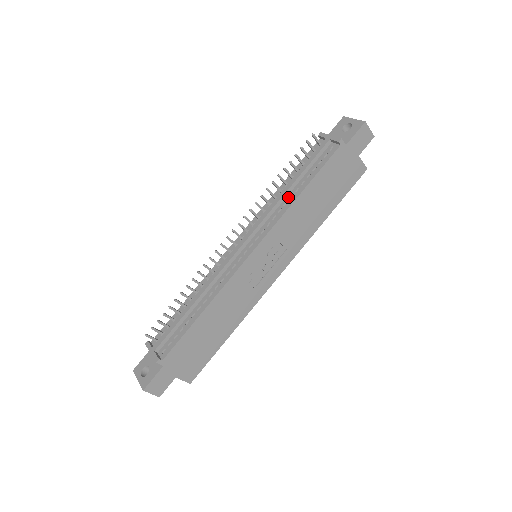
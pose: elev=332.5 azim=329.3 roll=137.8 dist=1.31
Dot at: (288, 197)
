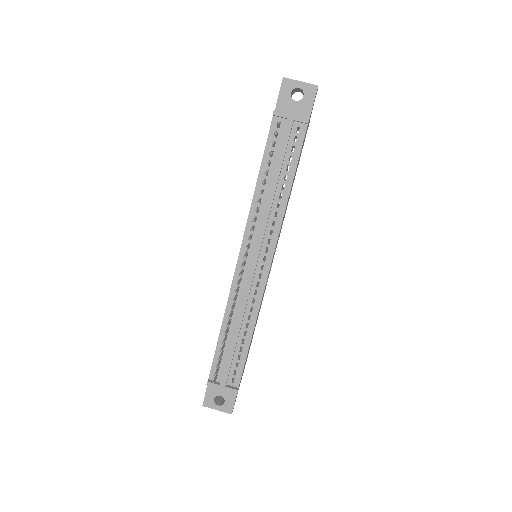
Dot at: (277, 197)
